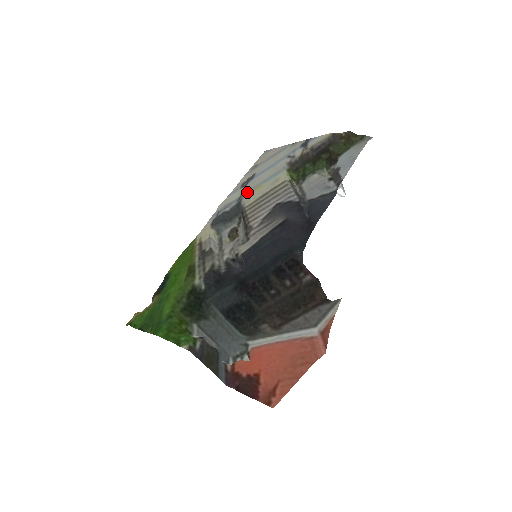
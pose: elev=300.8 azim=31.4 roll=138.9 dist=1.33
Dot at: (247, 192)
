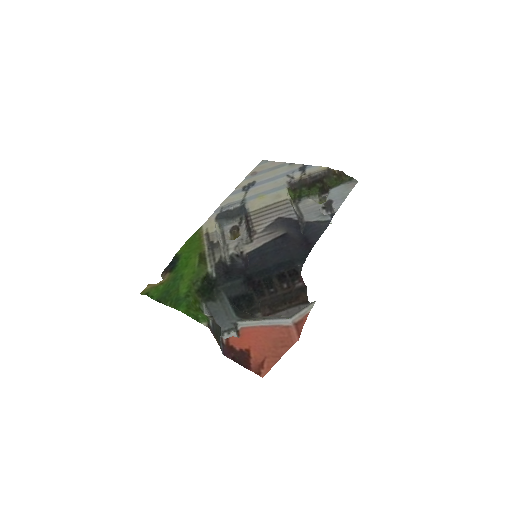
Dot at: (250, 198)
